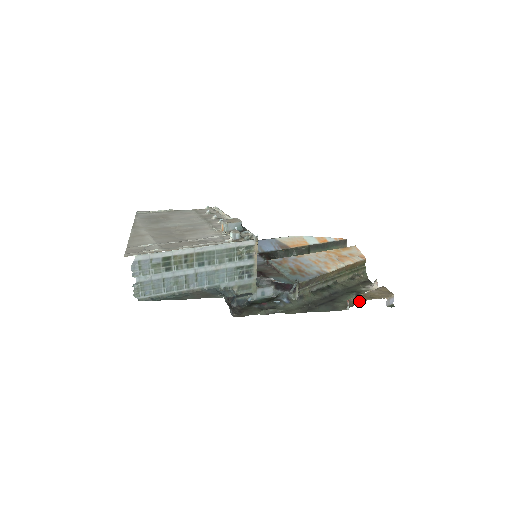
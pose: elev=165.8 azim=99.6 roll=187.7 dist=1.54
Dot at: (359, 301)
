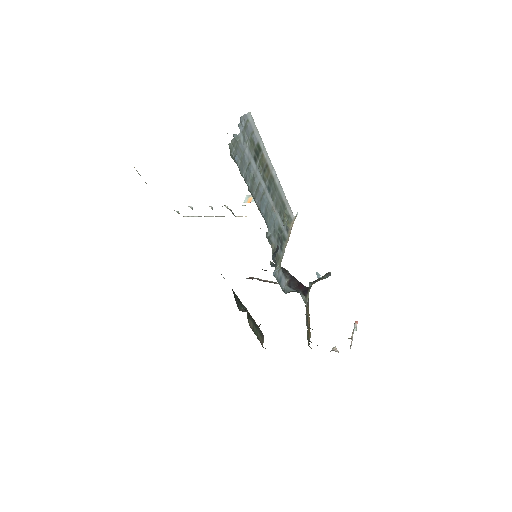
Dot at: occluded
